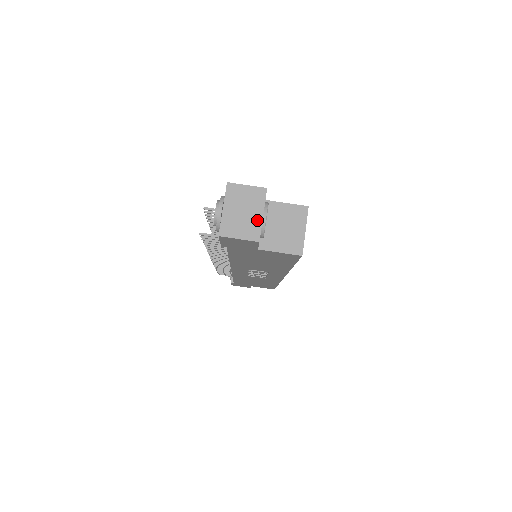
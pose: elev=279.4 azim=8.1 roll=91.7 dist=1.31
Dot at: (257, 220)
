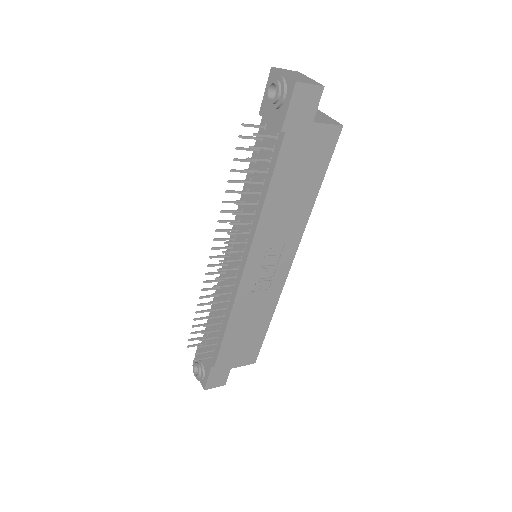
Dot at: (311, 80)
